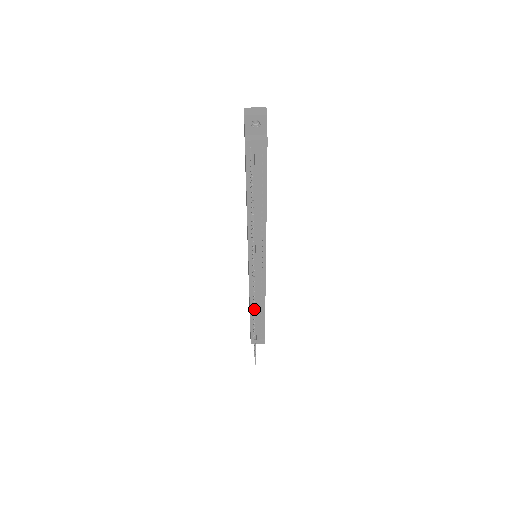
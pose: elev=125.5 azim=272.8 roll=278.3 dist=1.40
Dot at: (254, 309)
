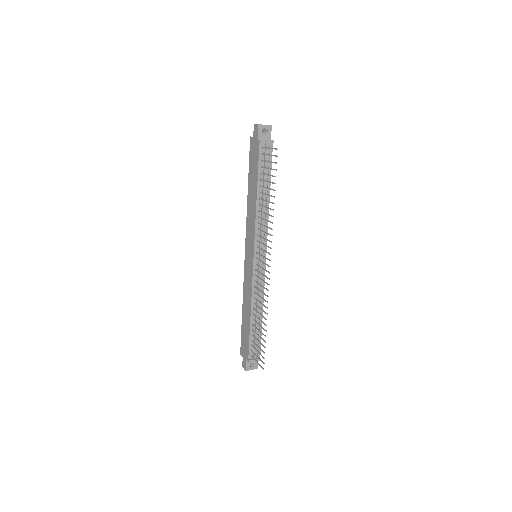
Dot at: (268, 290)
